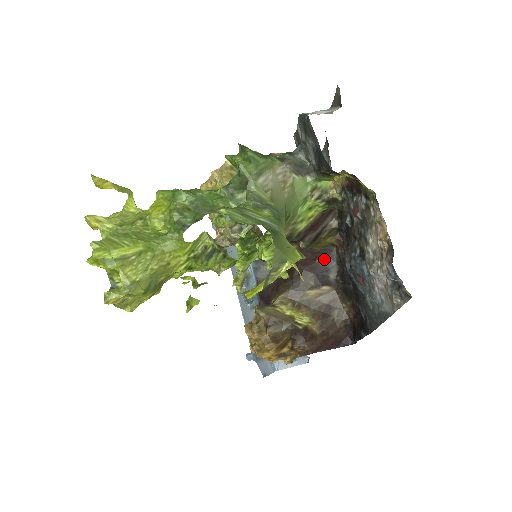
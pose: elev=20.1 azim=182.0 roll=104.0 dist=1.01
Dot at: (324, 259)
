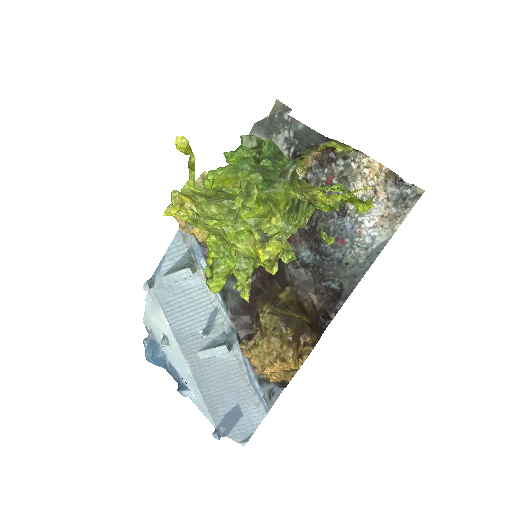
Dot at: occluded
